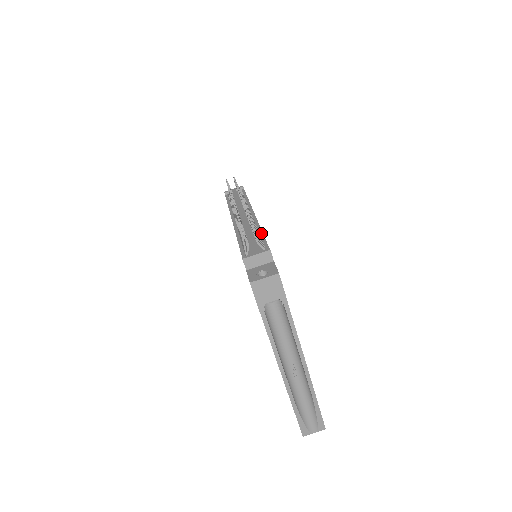
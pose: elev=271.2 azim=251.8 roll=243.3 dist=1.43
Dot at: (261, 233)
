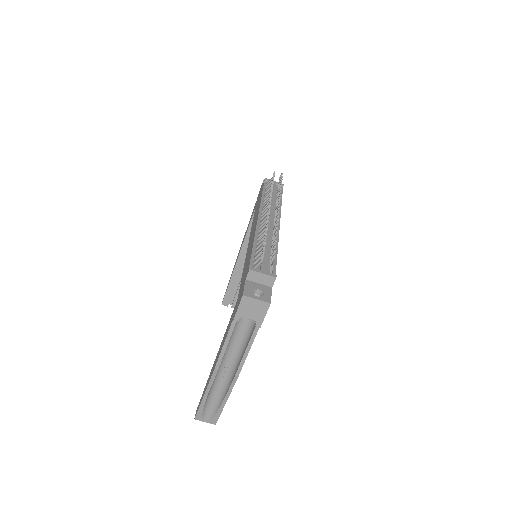
Dot at: (276, 251)
